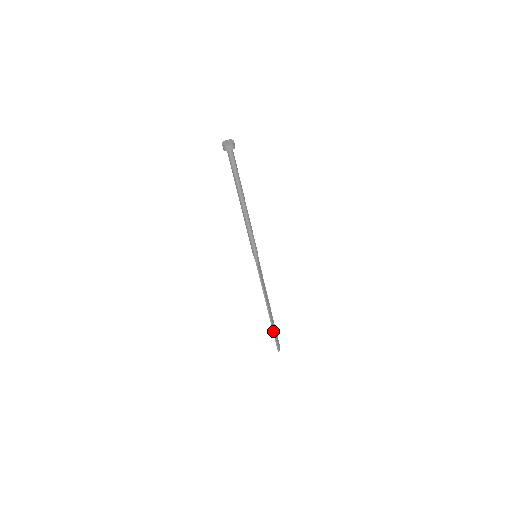
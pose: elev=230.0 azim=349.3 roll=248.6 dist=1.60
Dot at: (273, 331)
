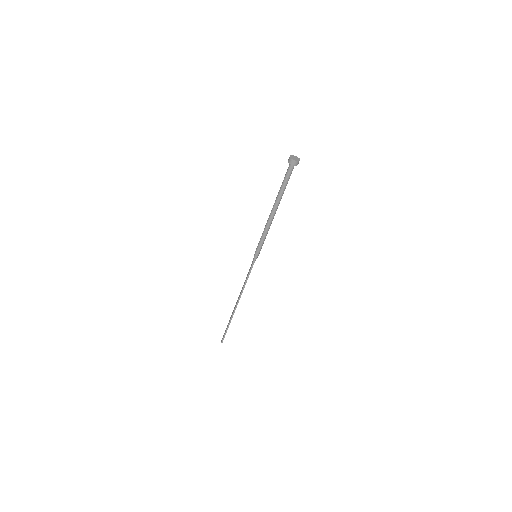
Dot at: (229, 324)
